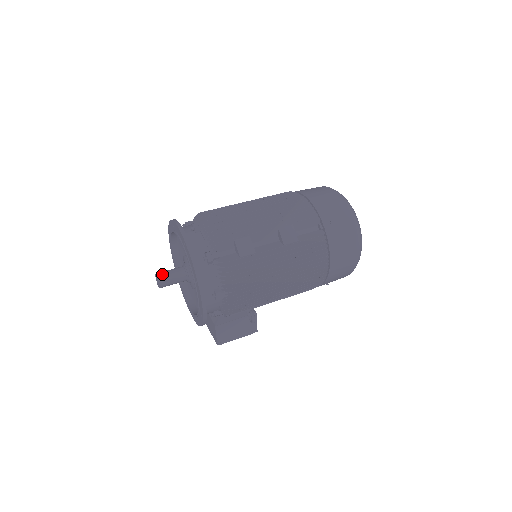
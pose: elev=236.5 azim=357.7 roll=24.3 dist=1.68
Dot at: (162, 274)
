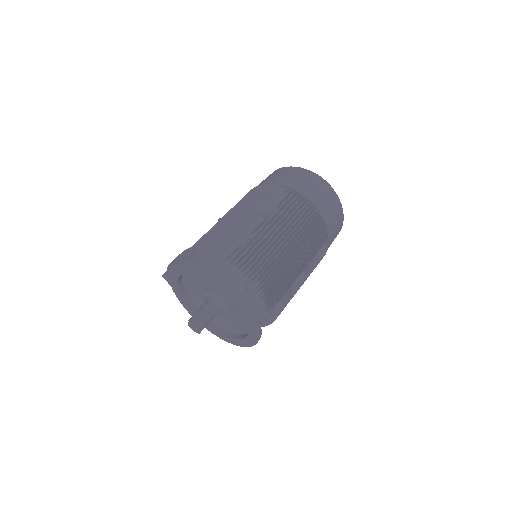
Dot at: (202, 324)
